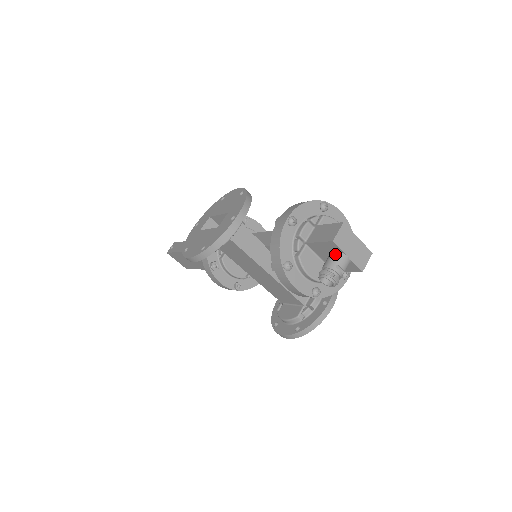
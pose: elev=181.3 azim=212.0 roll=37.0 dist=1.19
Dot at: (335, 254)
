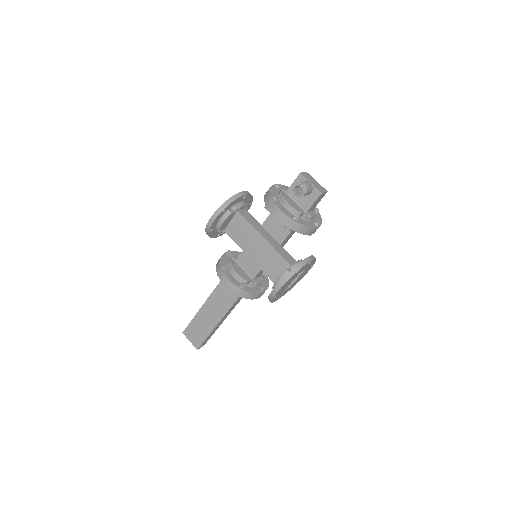
Dot at: occluded
